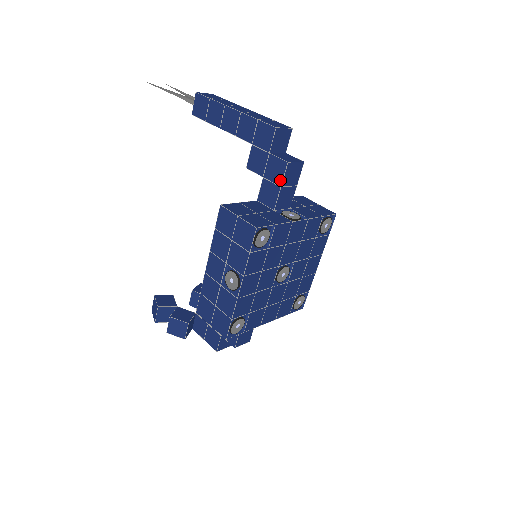
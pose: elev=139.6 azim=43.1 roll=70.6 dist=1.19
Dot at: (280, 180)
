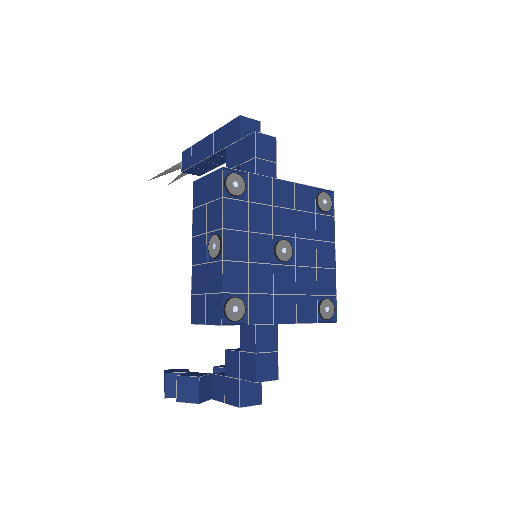
Dot at: (253, 152)
